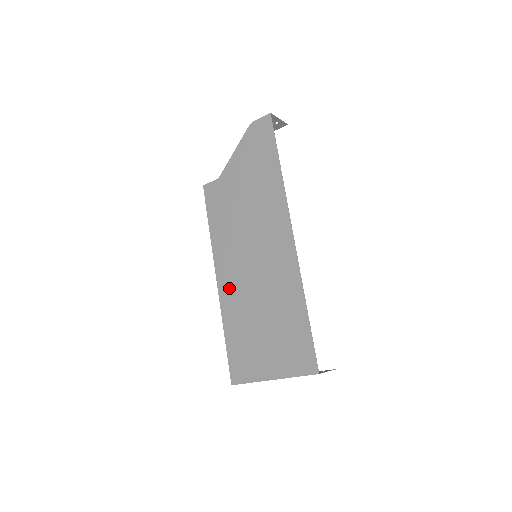
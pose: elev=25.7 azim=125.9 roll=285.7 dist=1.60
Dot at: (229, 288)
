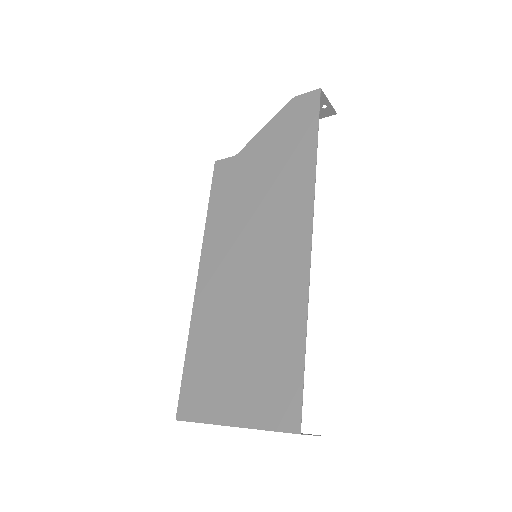
Dot at: (210, 289)
